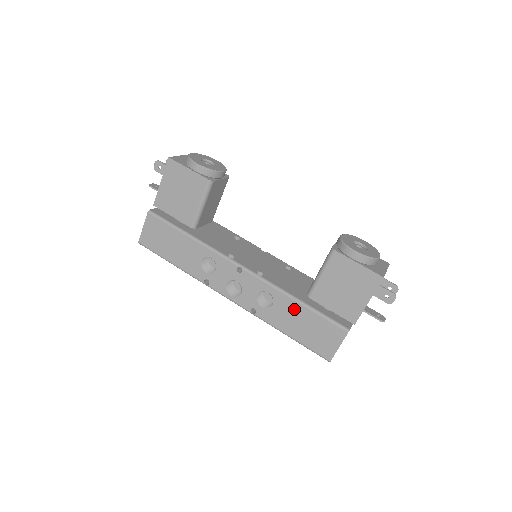
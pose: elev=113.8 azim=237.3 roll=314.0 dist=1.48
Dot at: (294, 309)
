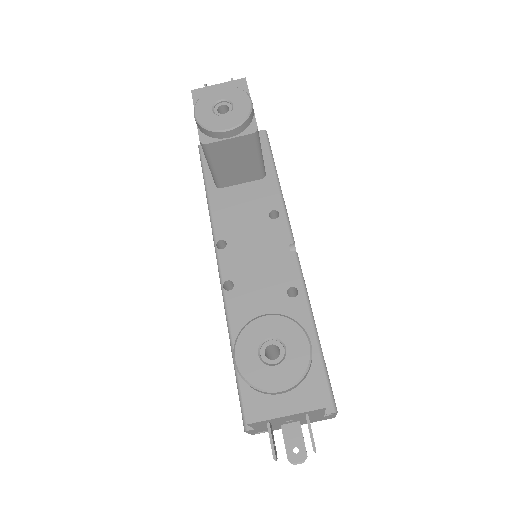
Dot at: occluded
